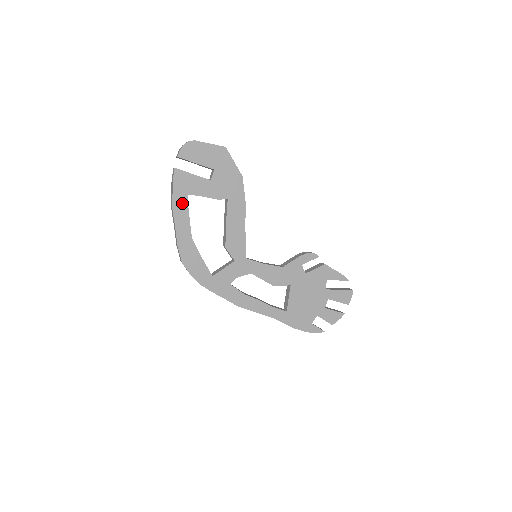
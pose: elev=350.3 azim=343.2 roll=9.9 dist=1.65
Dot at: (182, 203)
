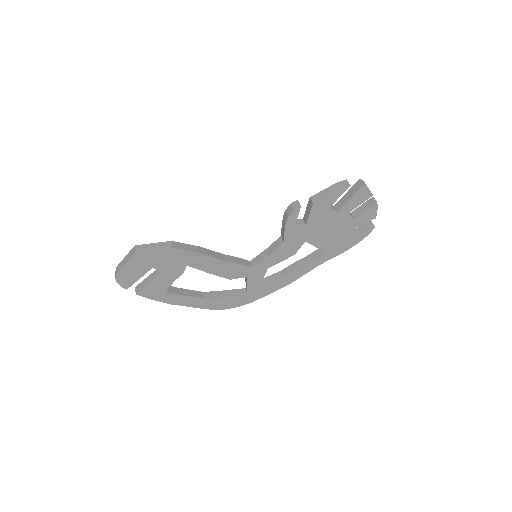
Dot at: (170, 297)
